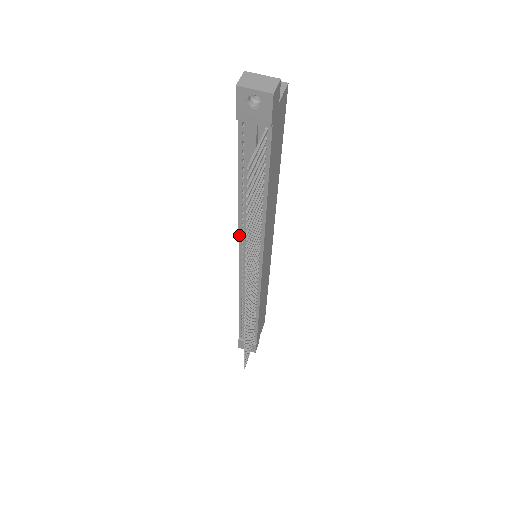
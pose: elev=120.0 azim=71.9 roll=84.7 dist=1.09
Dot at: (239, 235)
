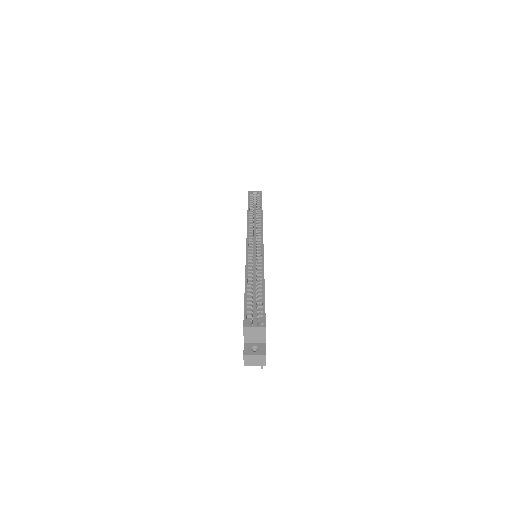
Dot at: occluded
